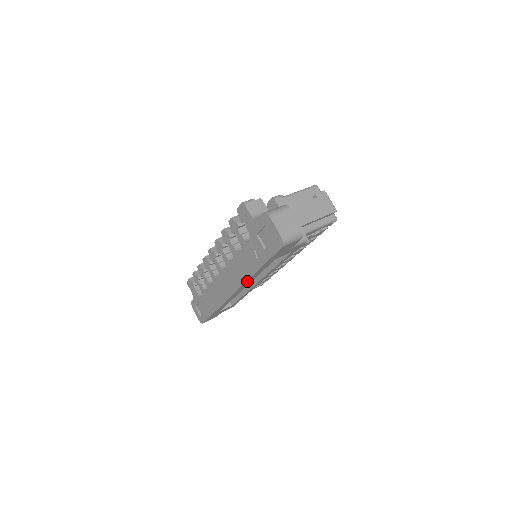
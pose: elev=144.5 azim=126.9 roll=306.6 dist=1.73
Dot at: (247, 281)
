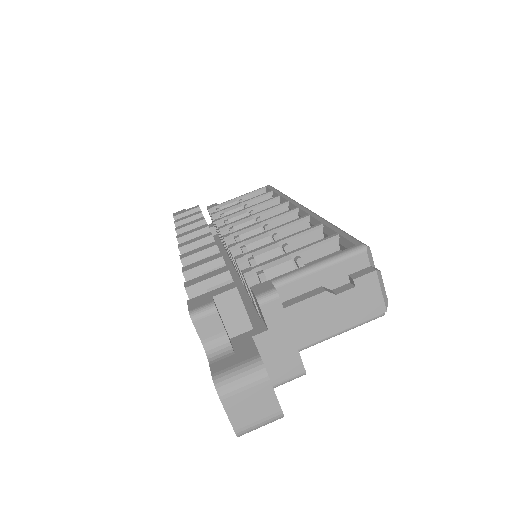
Dot at: occluded
